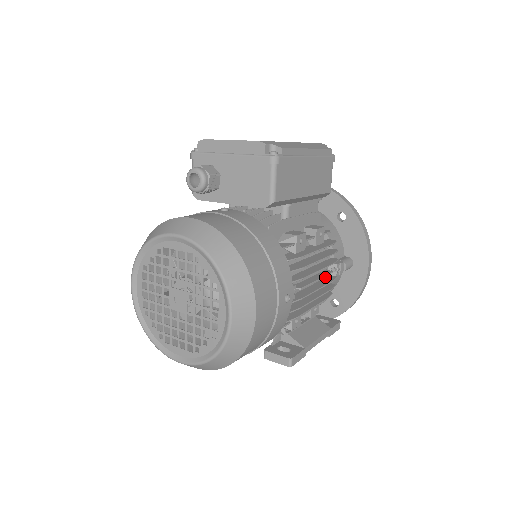
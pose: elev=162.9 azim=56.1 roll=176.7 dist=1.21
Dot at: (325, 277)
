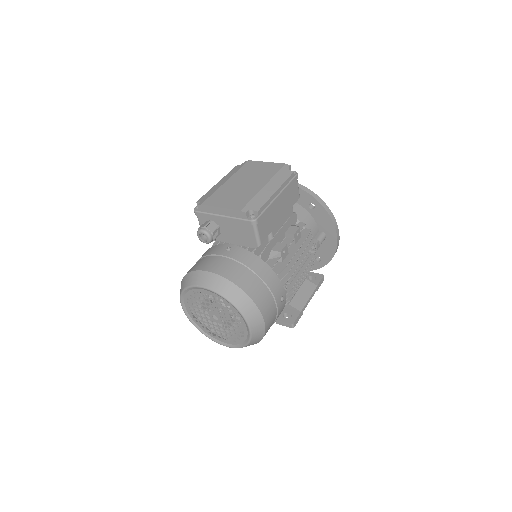
Dot at: occluded
